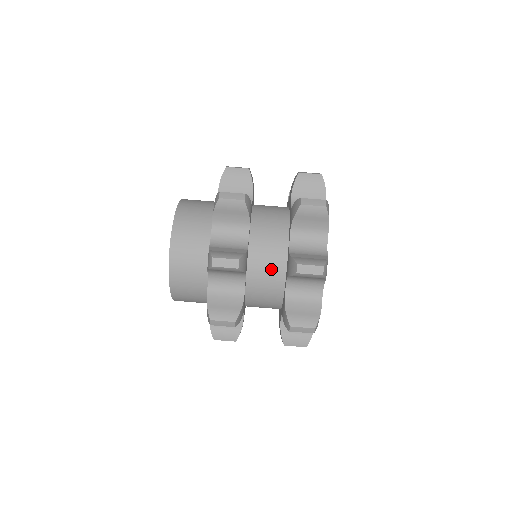
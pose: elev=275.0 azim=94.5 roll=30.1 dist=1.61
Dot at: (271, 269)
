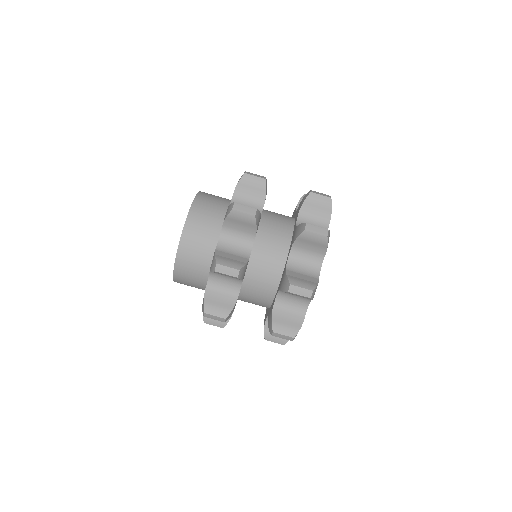
Dot at: (267, 278)
